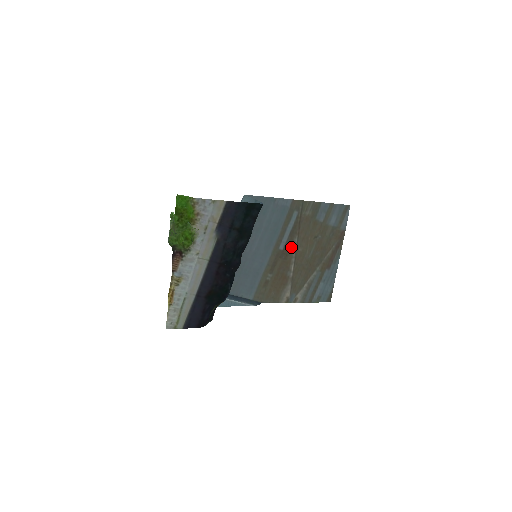
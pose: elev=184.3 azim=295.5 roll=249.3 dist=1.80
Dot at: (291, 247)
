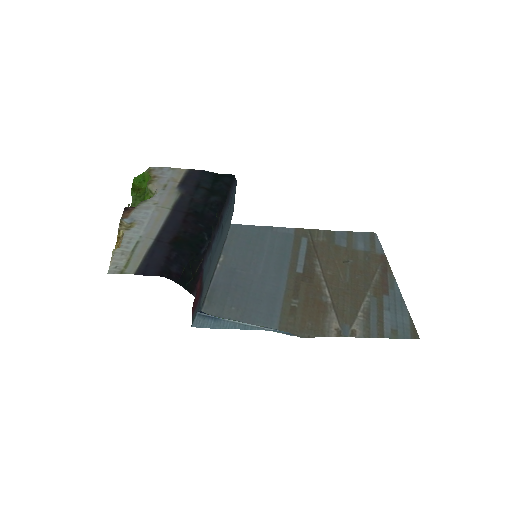
Dot at: (314, 270)
